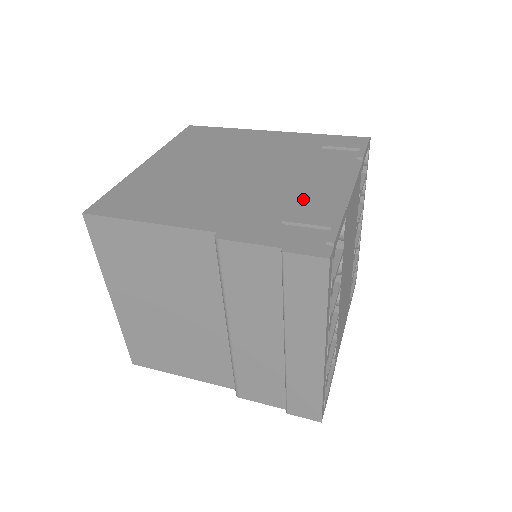
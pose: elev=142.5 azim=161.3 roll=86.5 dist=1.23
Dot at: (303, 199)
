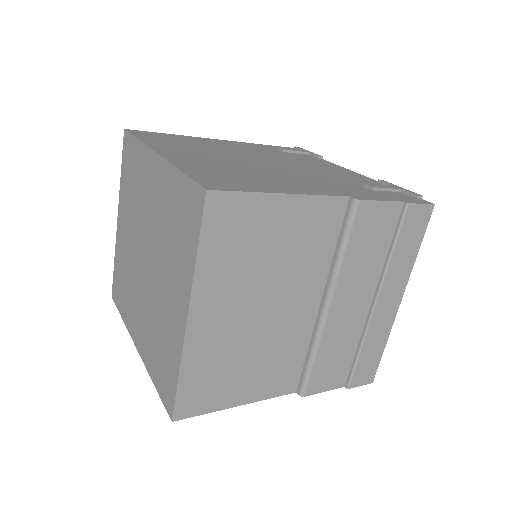
Dot at: (347, 178)
